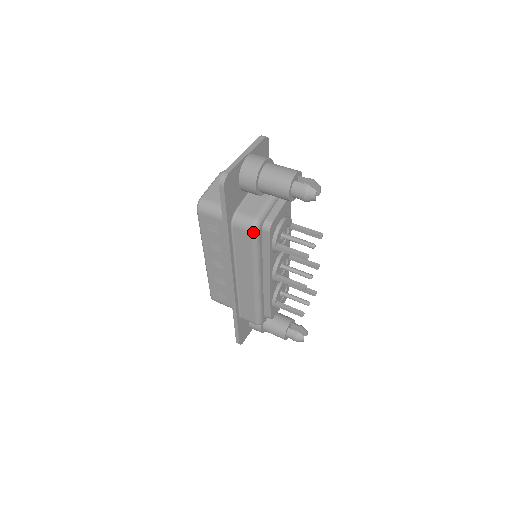
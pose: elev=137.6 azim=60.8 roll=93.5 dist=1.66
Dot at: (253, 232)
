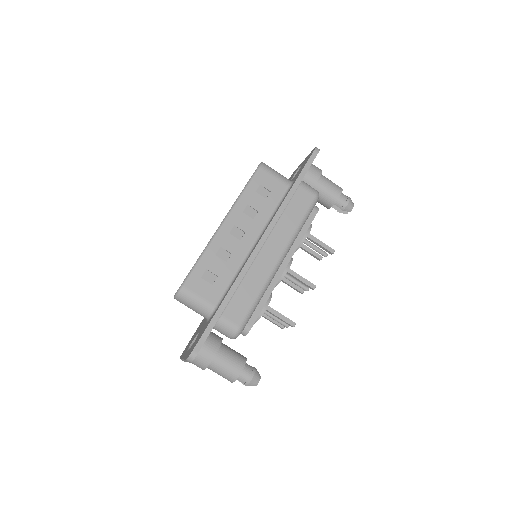
Dot at: occluded
